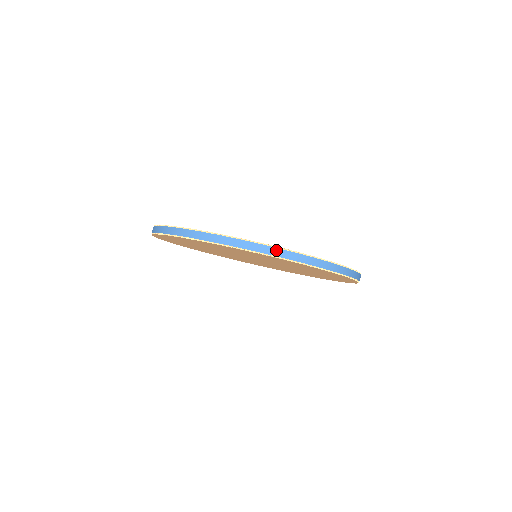
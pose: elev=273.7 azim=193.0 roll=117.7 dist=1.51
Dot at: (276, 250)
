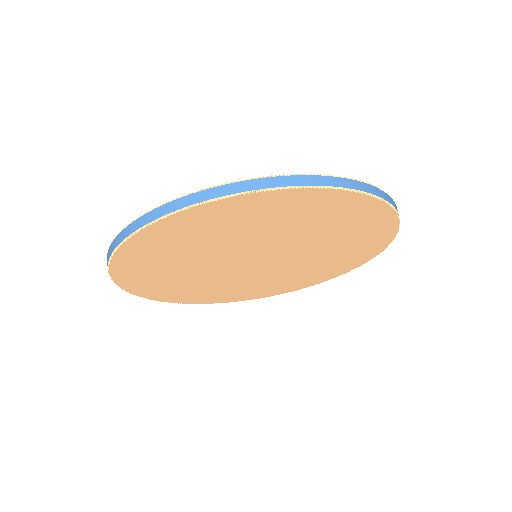
Dot at: (384, 194)
